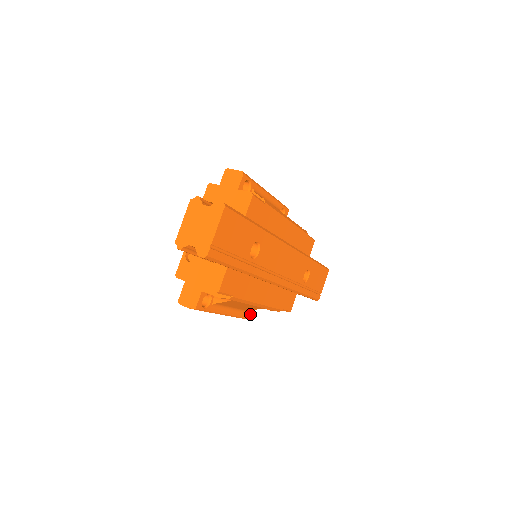
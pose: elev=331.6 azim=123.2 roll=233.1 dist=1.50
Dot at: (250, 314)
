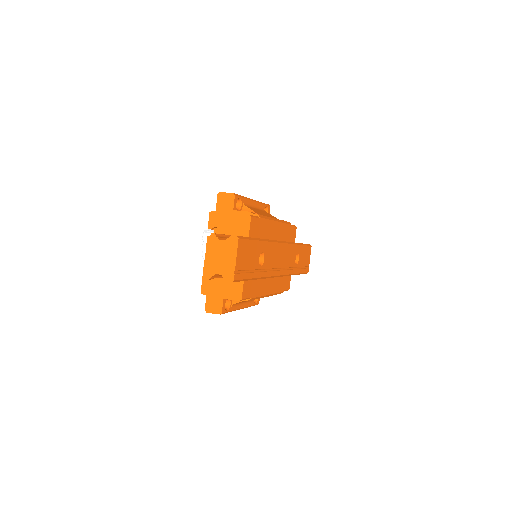
Dot at: (258, 300)
